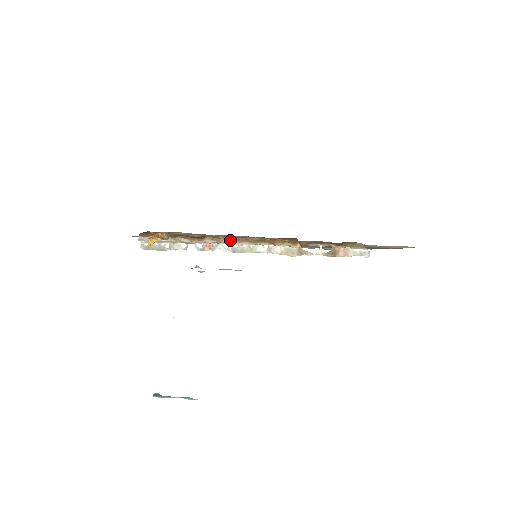
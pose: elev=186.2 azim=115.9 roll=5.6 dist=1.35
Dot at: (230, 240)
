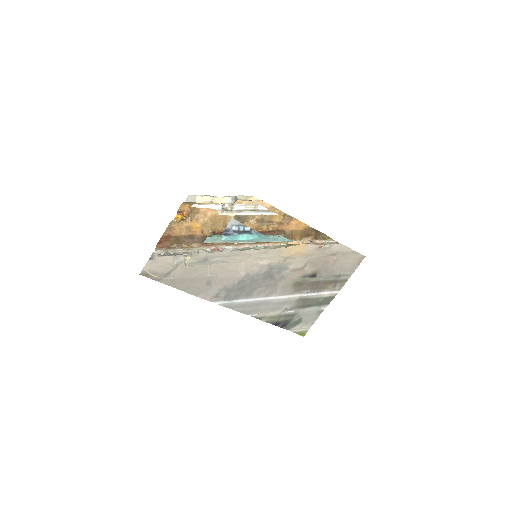
Dot at: (238, 220)
